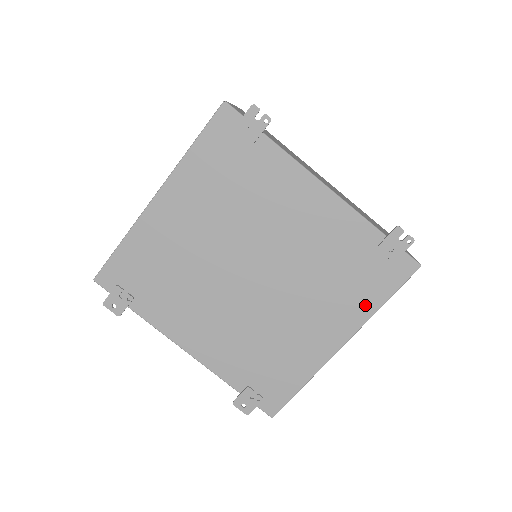
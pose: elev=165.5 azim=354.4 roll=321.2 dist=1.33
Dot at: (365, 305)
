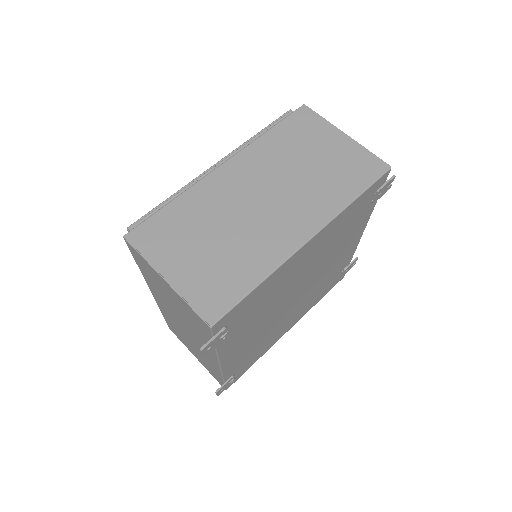
Dot at: (315, 303)
